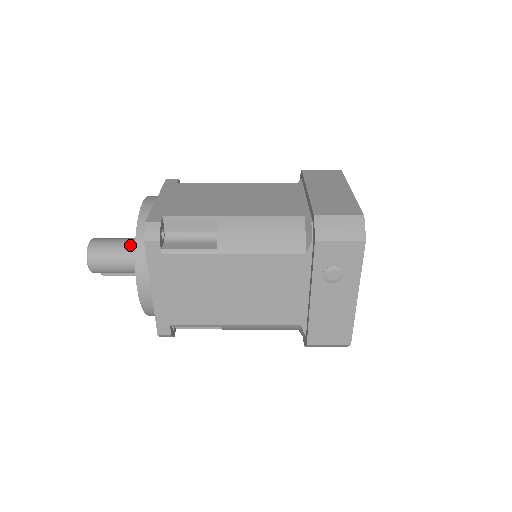
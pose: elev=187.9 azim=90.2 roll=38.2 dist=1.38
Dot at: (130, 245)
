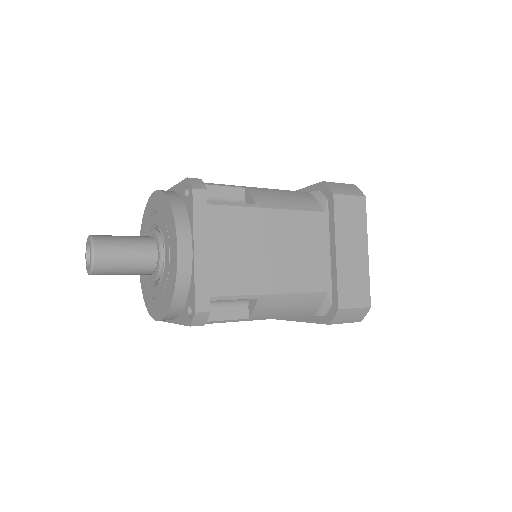
Dot at: (142, 262)
